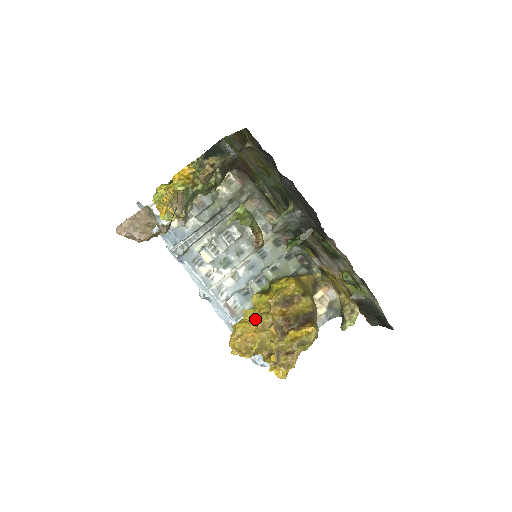
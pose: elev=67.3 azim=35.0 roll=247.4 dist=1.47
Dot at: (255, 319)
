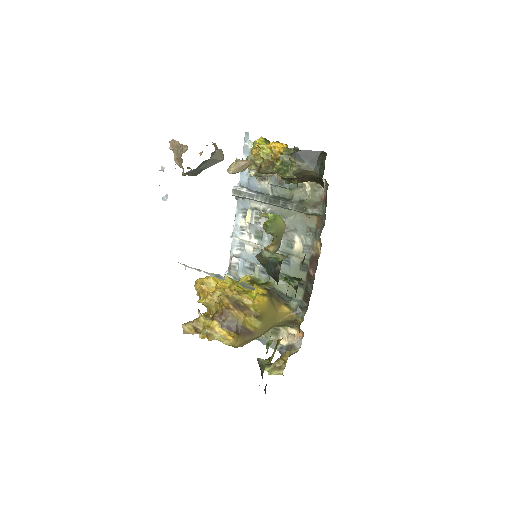
Dot at: (219, 288)
